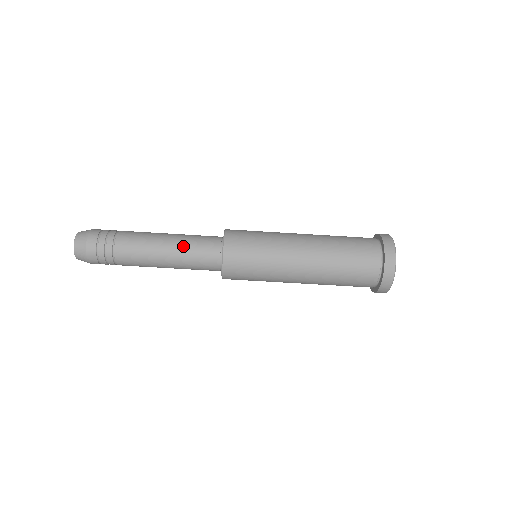
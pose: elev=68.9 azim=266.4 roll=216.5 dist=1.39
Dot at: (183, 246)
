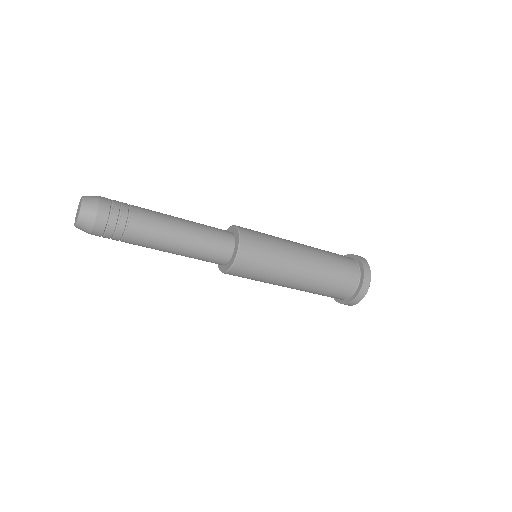
Dot at: (200, 231)
